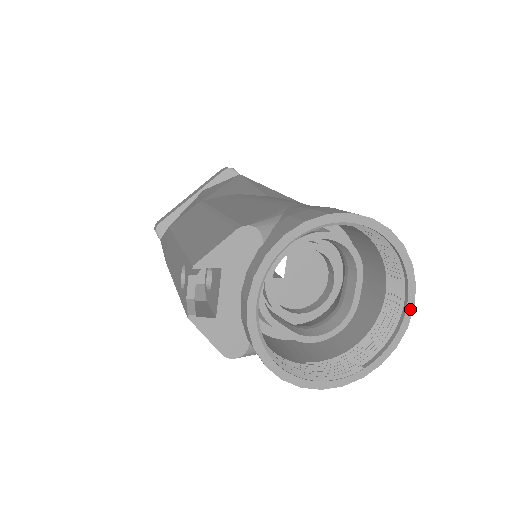
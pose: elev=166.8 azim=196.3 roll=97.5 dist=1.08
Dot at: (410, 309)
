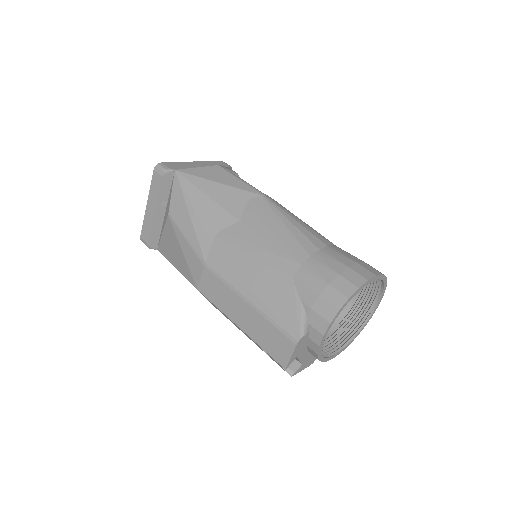
Dot at: (386, 283)
